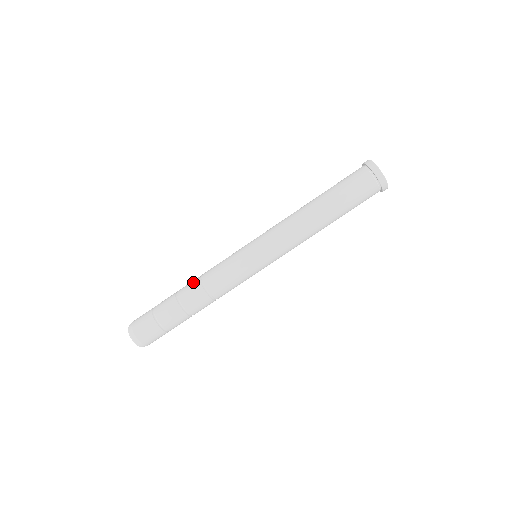
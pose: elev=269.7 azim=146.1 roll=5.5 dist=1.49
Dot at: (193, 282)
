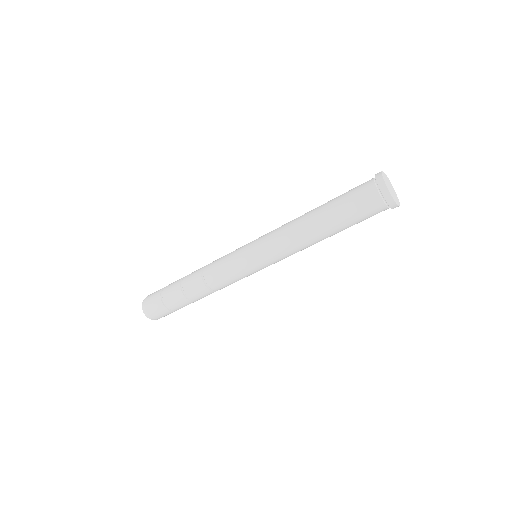
Dot at: occluded
